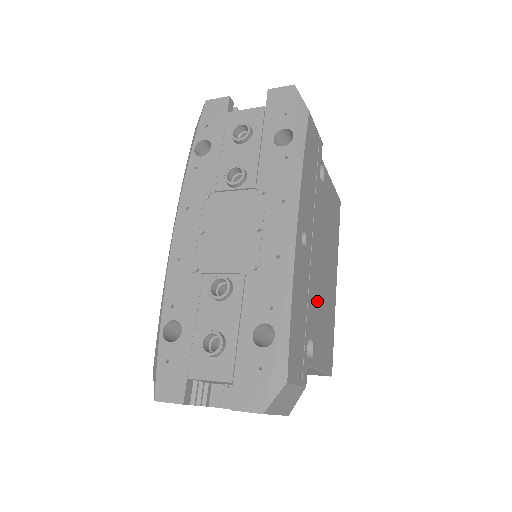
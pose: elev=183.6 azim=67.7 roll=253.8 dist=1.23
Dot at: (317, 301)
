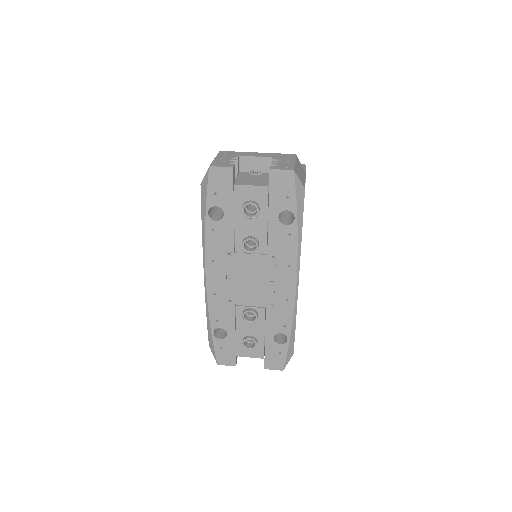
Dot at: occluded
